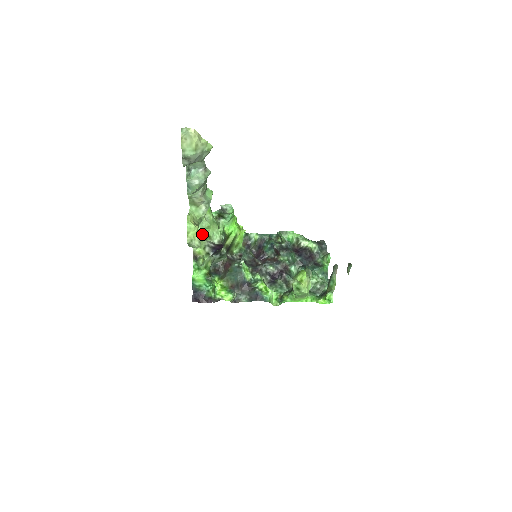
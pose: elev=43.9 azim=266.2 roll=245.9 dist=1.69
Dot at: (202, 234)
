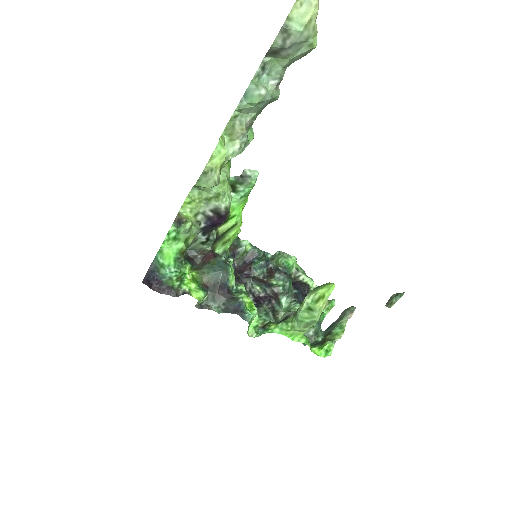
Dot at: occluded
